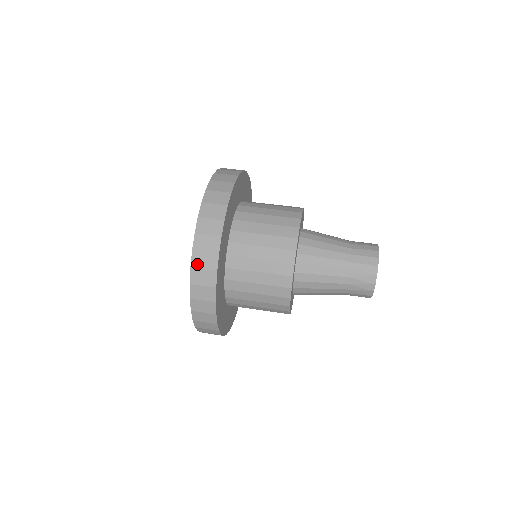
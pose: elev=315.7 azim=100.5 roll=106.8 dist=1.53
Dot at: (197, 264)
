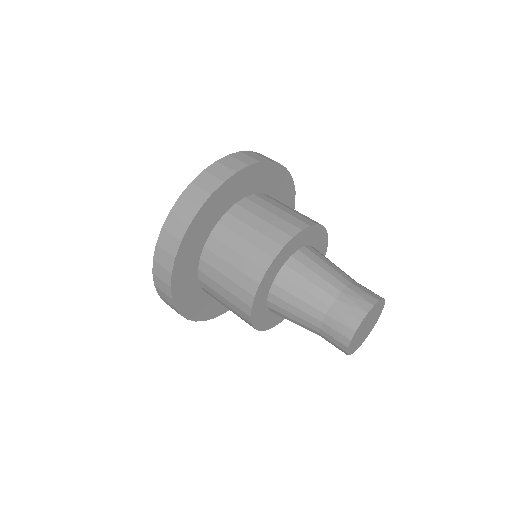
Dot at: (224, 162)
